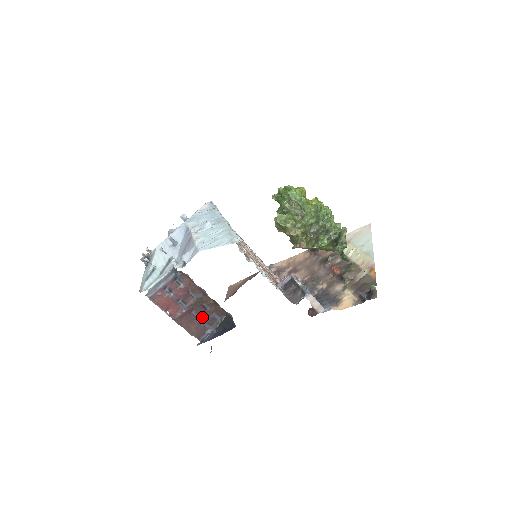
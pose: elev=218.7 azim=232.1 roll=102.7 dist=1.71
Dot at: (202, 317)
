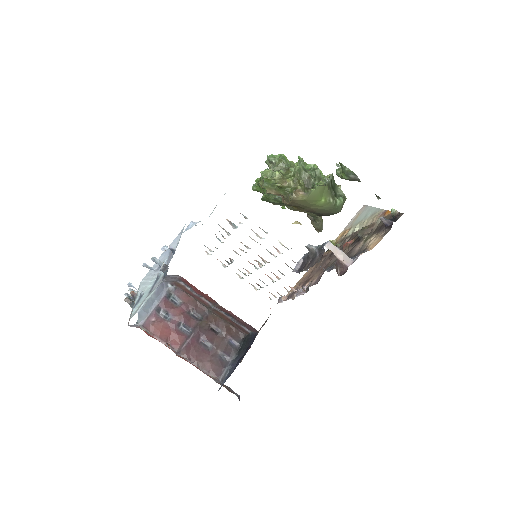
Dot at: (214, 344)
